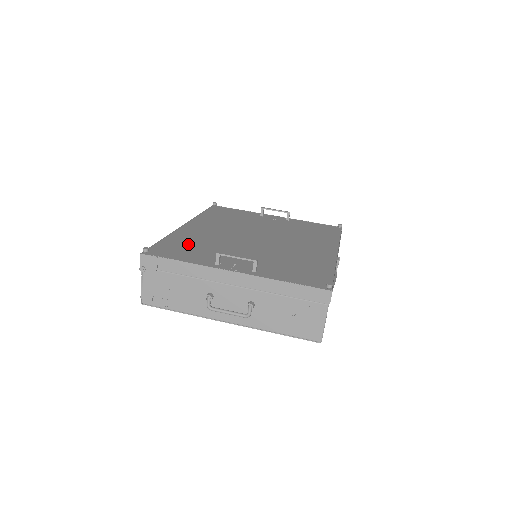
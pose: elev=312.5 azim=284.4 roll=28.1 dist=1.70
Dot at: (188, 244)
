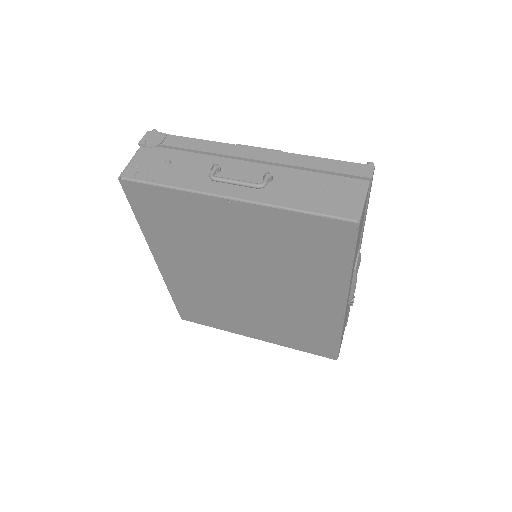
Dot at: occluded
